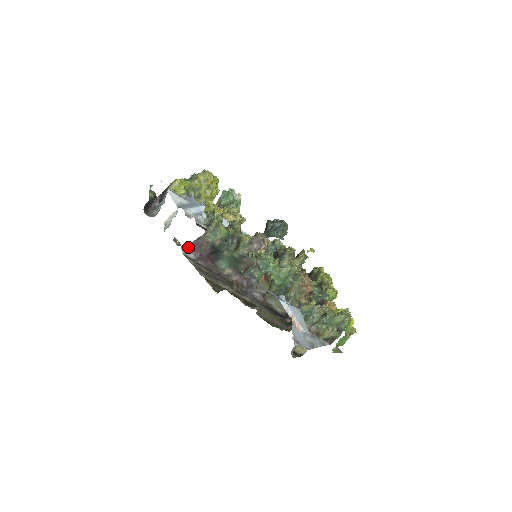
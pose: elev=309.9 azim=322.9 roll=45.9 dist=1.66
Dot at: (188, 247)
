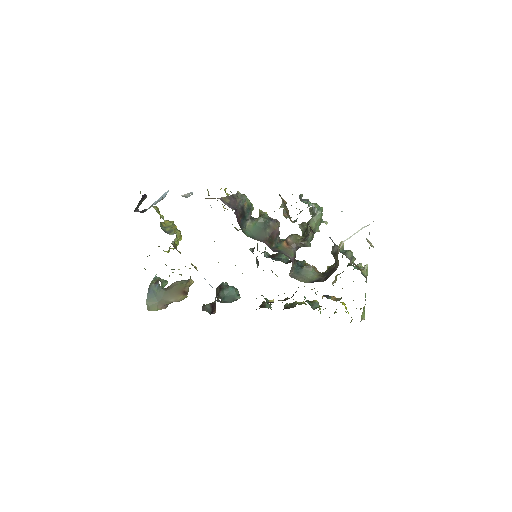
Dot at: (224, 200)
